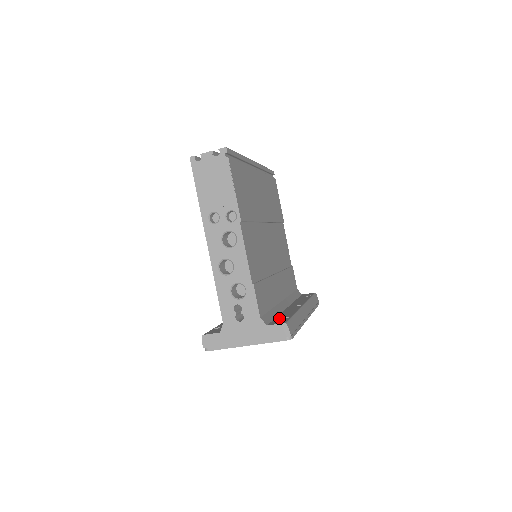
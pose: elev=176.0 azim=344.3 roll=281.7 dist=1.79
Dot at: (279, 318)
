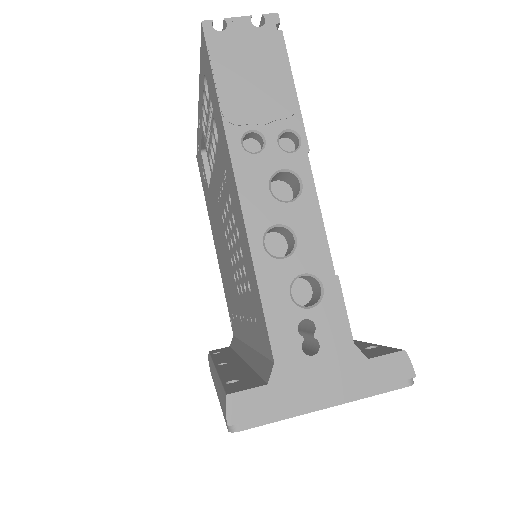
Dot at: occluded
